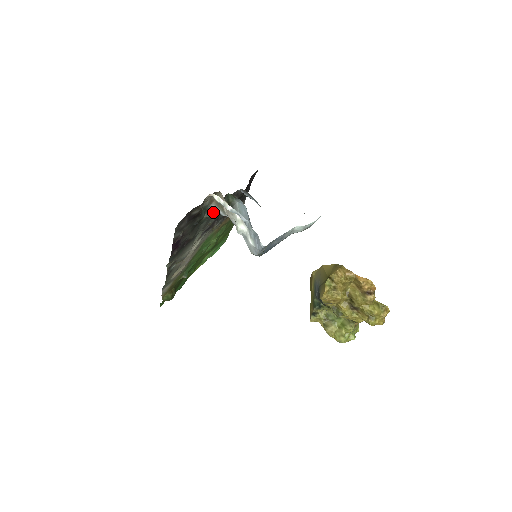
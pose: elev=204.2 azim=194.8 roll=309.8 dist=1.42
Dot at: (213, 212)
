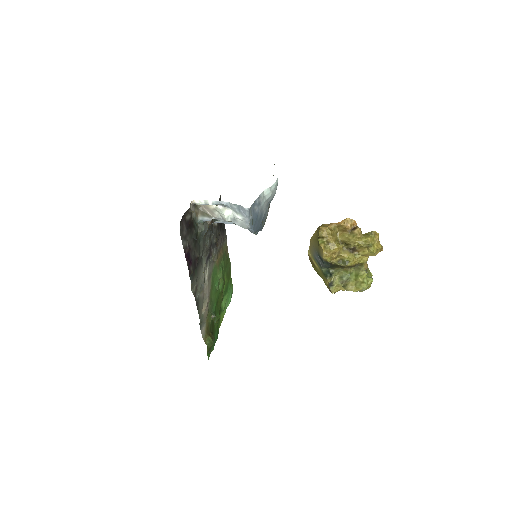
Dot at: (203, 225)
